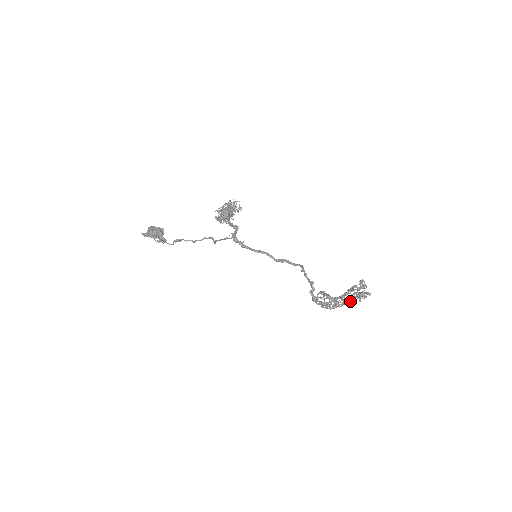
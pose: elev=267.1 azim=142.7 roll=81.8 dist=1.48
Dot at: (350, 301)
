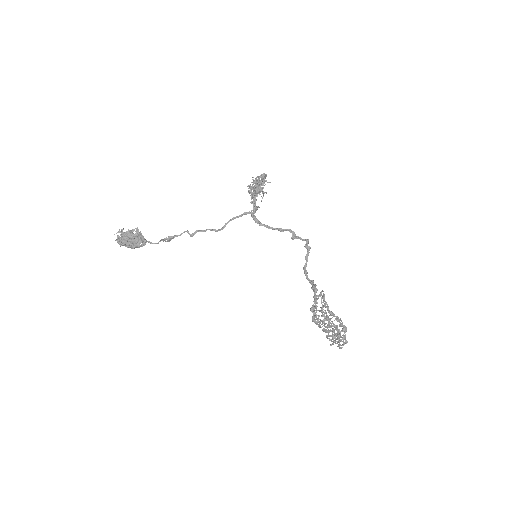
Dot at: (340, 322)
